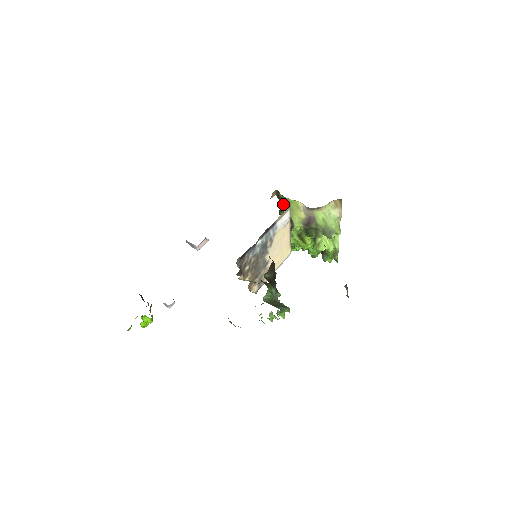
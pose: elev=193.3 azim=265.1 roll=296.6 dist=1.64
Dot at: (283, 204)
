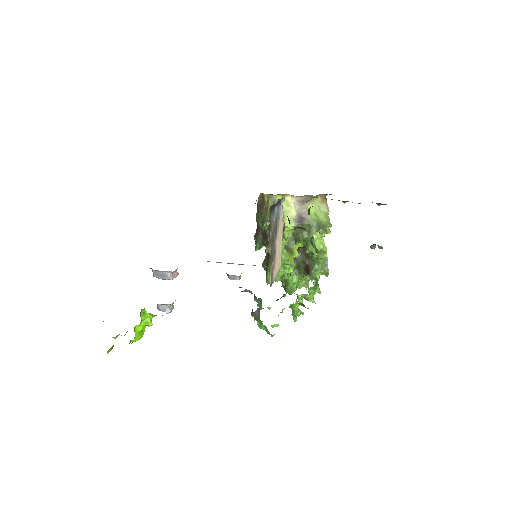
Dot at: occluded
